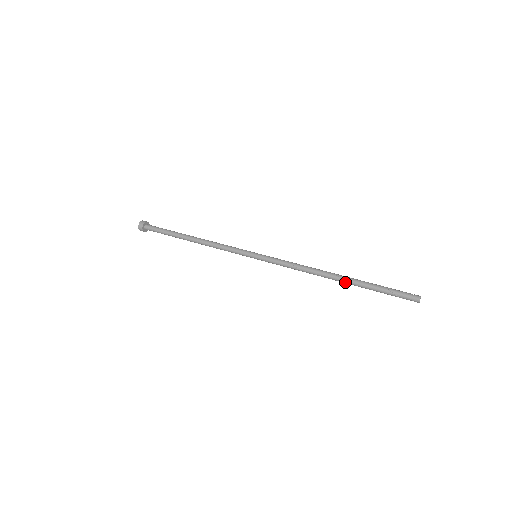
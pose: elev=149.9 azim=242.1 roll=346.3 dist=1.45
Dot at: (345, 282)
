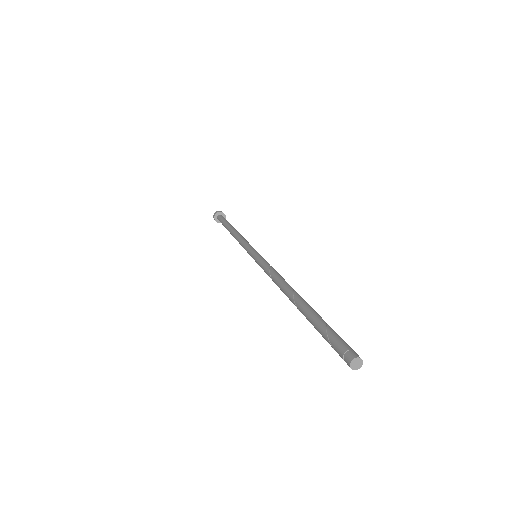
Dot at: (296, 305)
